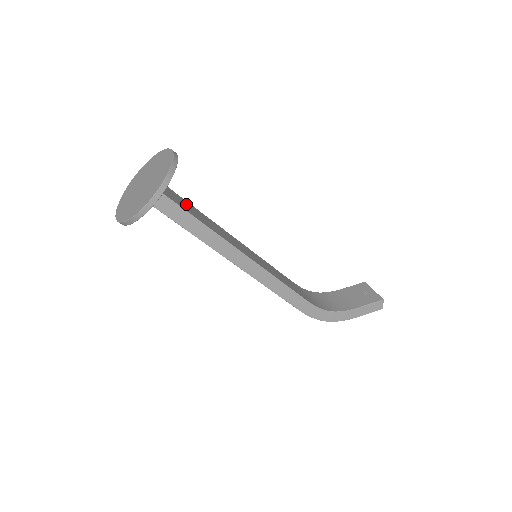
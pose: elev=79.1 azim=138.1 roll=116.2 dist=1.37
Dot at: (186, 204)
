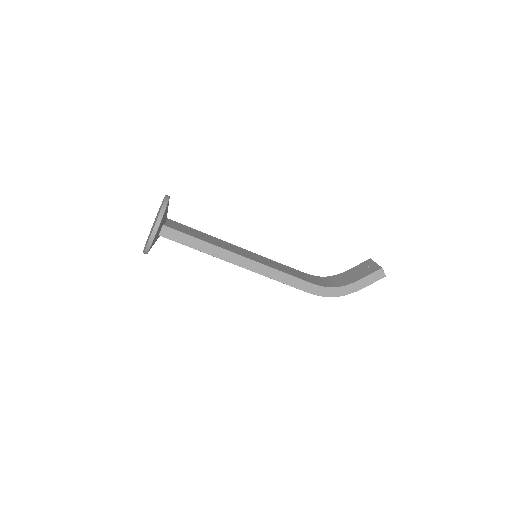
Dot at: (189, 230)
